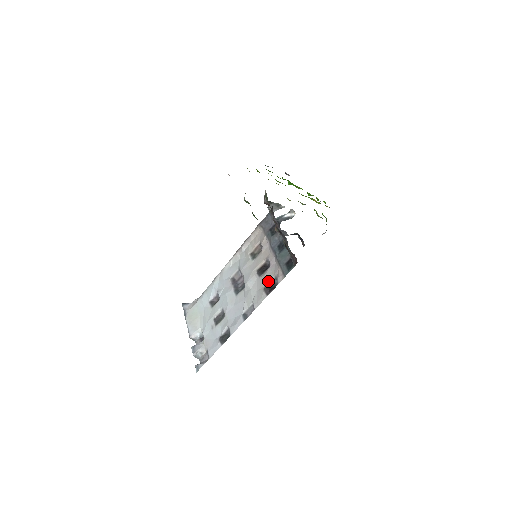
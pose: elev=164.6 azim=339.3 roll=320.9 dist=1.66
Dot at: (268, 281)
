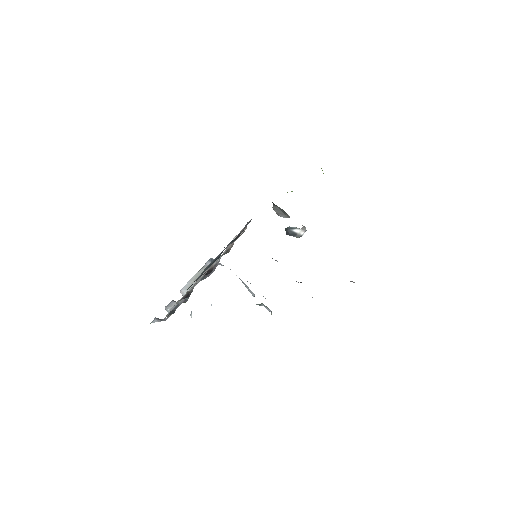
Dot at: (192, 287)
